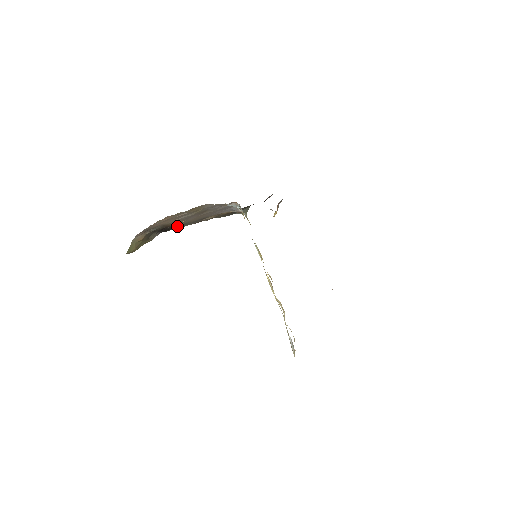
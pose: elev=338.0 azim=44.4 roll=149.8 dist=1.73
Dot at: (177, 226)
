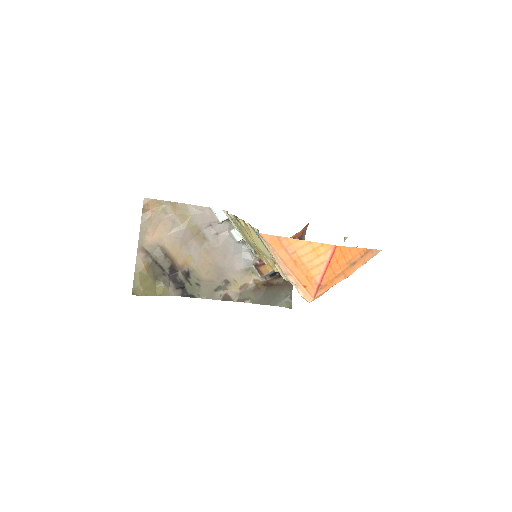
Dot at: (193, 284)
